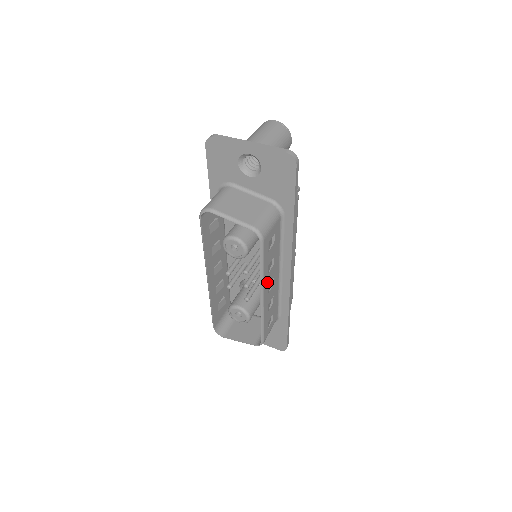
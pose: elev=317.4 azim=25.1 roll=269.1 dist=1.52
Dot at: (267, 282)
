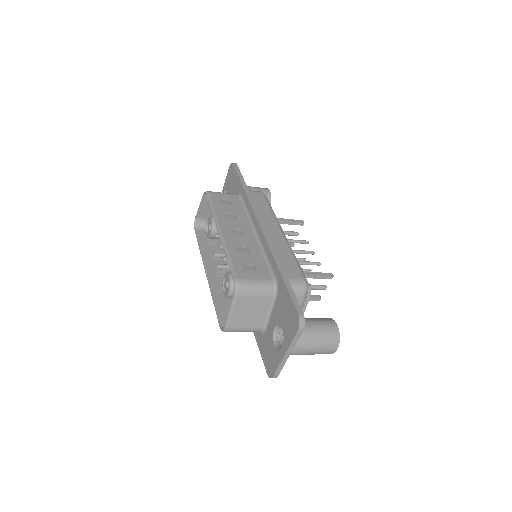
Dot at: (226, 225)
